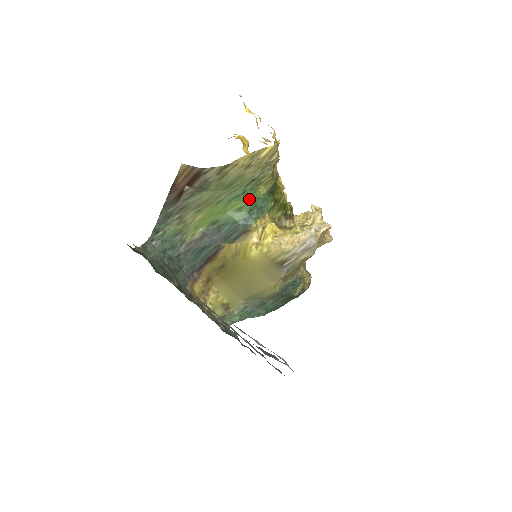
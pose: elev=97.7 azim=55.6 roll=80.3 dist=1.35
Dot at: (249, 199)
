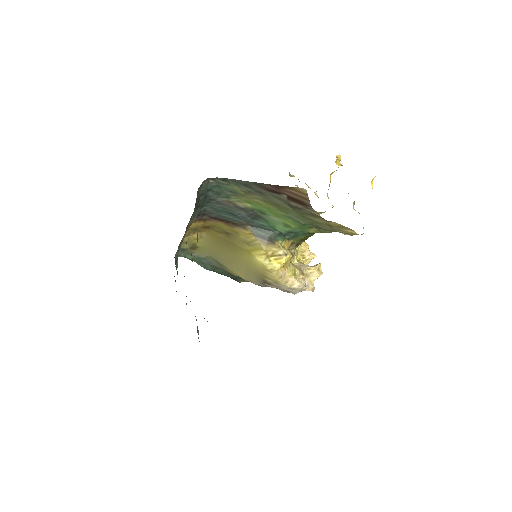
Dot at: (299, 227)
